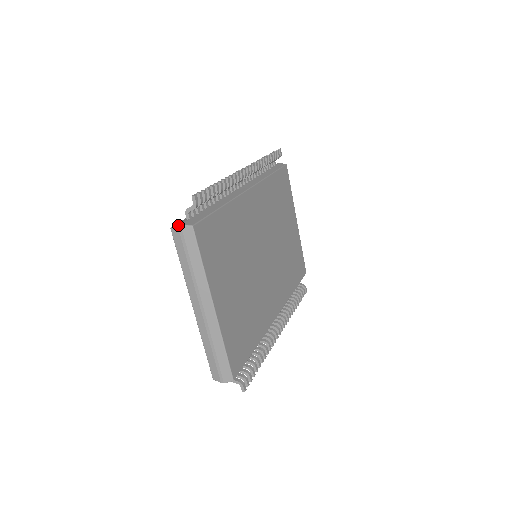
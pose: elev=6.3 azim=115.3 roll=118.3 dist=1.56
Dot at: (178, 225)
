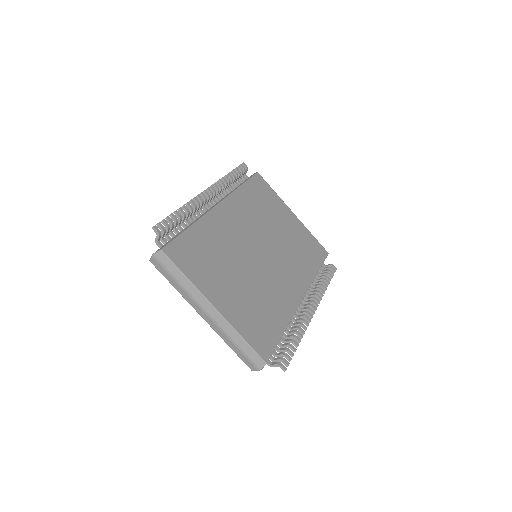
Dot at: occluded
